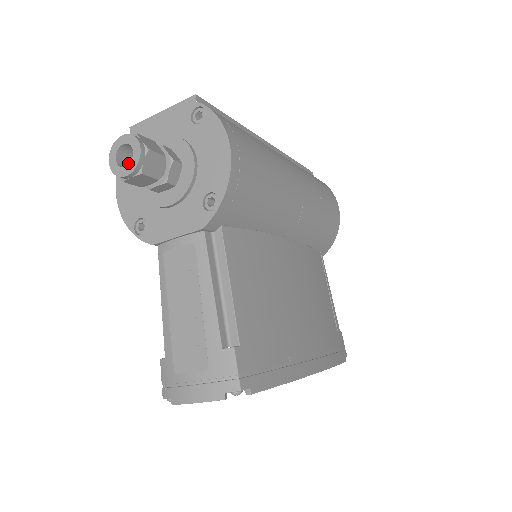
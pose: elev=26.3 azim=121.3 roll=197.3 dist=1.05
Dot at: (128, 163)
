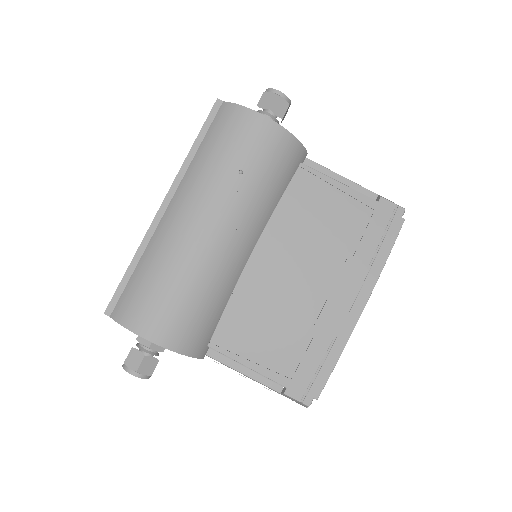
Dot at: occluded
